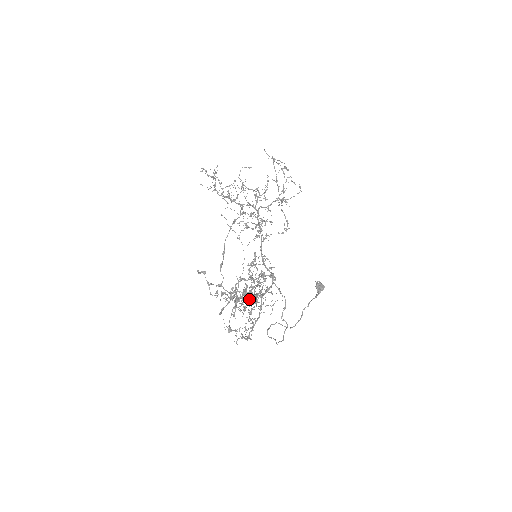
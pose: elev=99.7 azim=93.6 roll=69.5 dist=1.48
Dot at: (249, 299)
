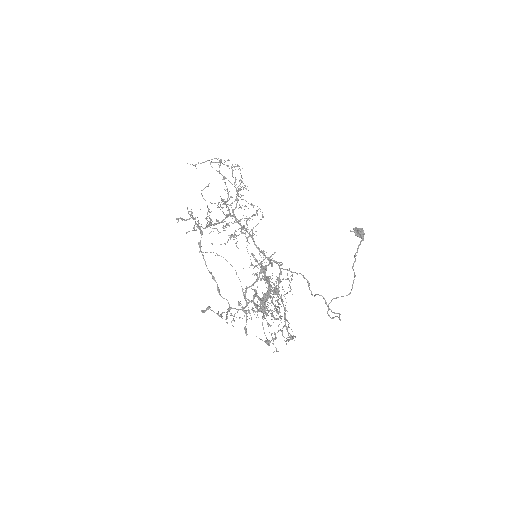
Dot at: (262, 302)
